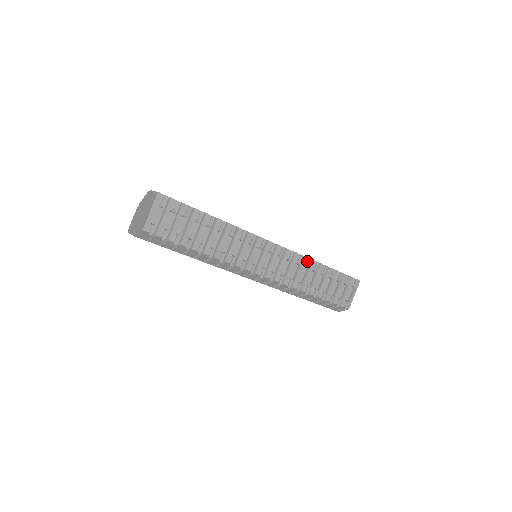
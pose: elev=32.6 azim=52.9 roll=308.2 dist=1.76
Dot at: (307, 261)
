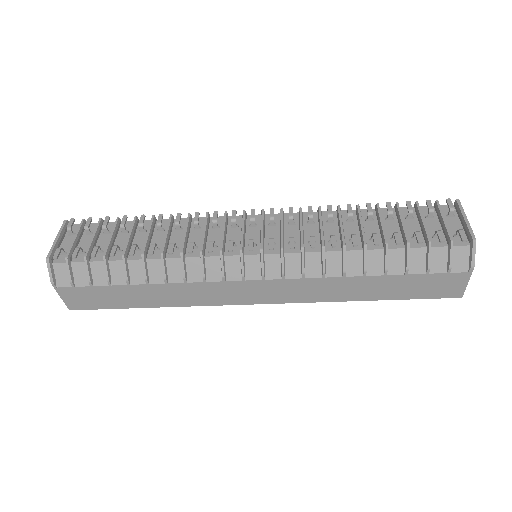
Dot at: occluded
